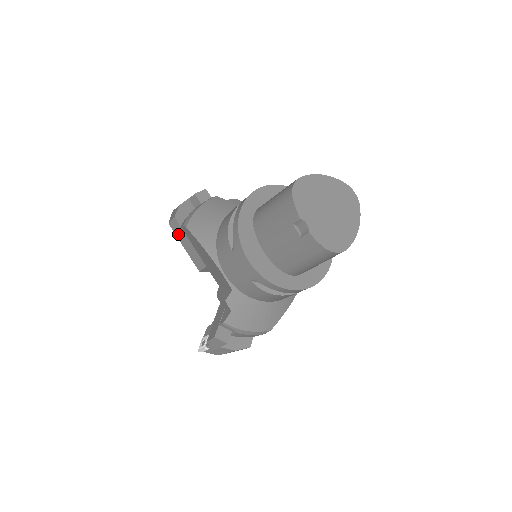
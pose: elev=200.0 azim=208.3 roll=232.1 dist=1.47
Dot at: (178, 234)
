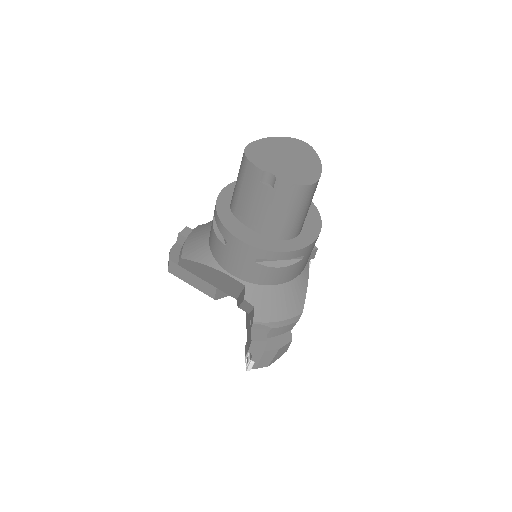
Dot at: (180, 275)
